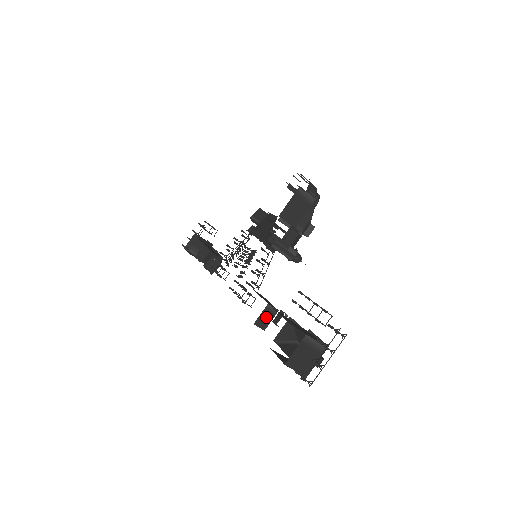
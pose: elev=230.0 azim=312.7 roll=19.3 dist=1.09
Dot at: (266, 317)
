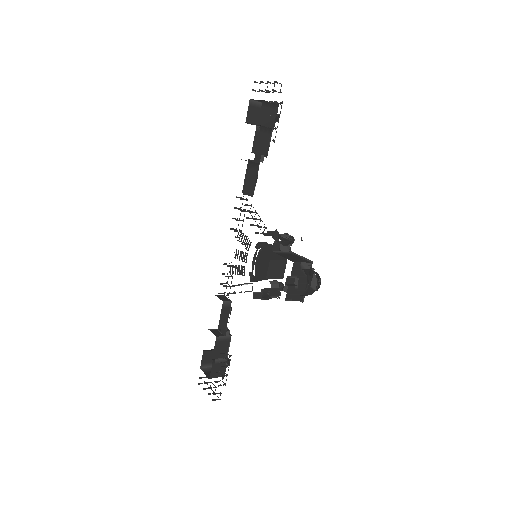
Dot at: occluded
